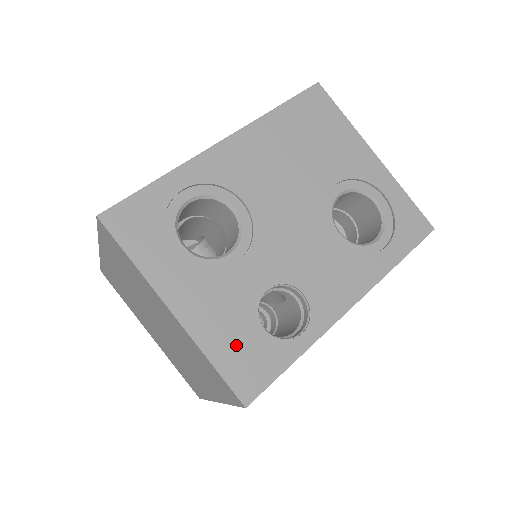
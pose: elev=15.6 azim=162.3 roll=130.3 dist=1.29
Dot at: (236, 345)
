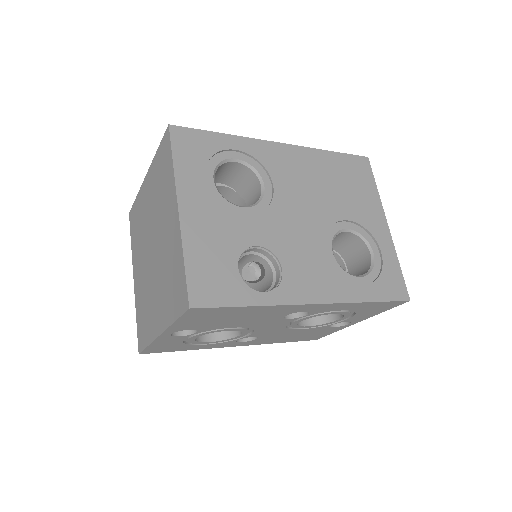
Dot at: (210, 263)
